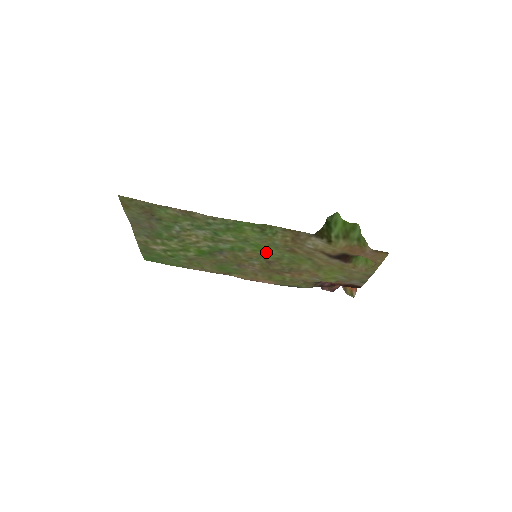
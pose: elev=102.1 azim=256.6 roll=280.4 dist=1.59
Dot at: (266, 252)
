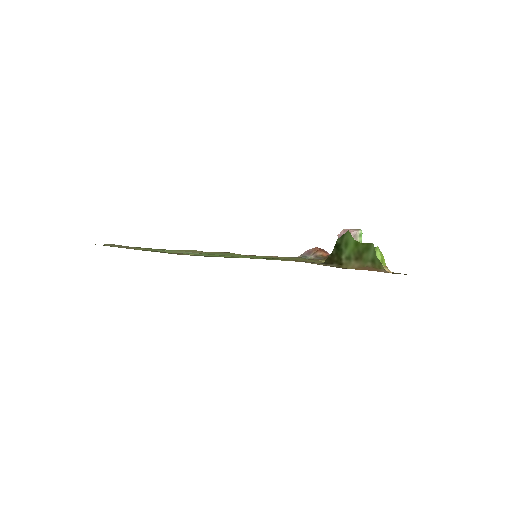
Dot at: (267, 257)
